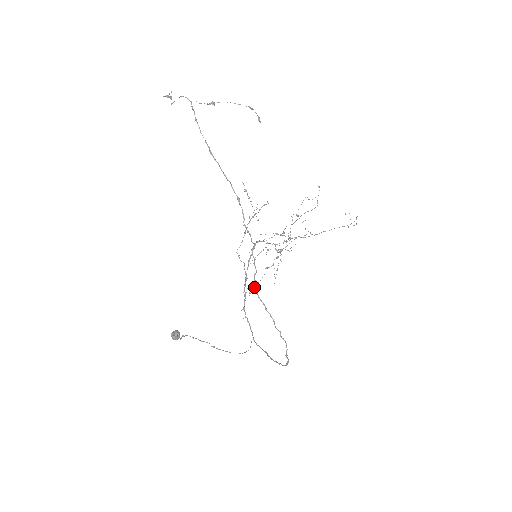
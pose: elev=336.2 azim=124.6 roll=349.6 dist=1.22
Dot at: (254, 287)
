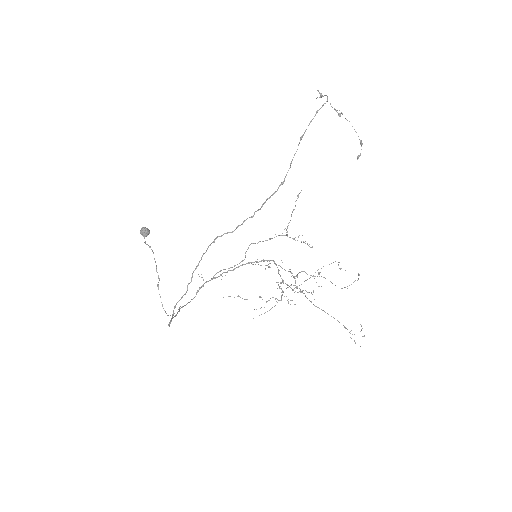
Dot at: occluded
